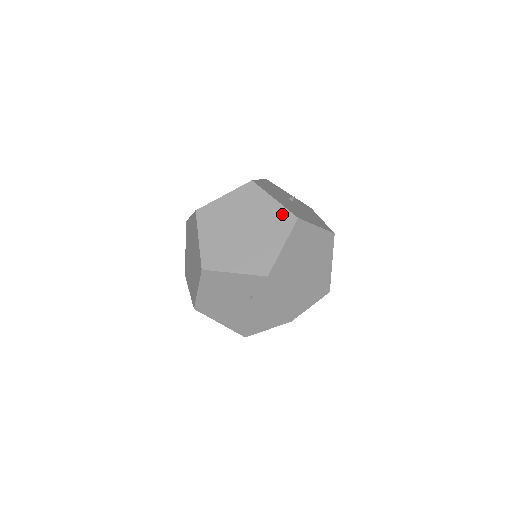
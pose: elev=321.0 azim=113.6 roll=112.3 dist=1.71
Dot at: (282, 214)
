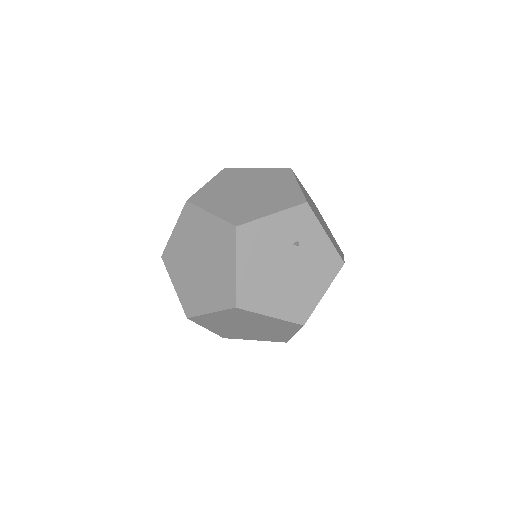
Dot at: (274, 171)
